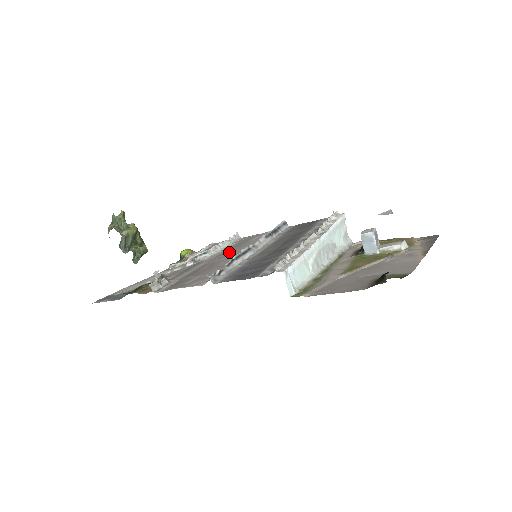
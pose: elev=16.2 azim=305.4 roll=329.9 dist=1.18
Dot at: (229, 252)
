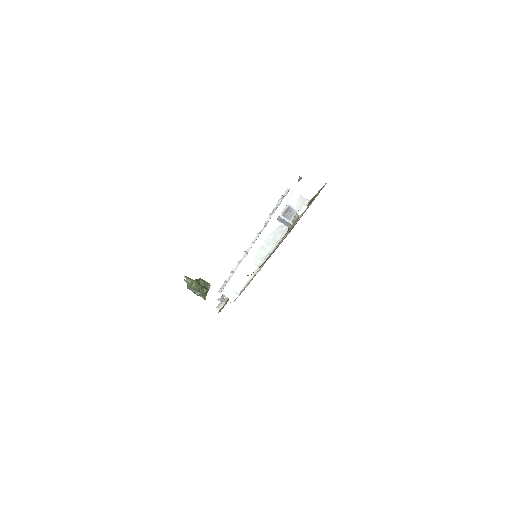
Dot at: occluded
